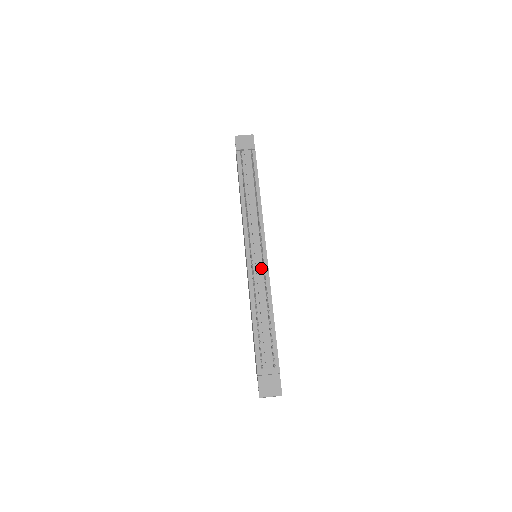
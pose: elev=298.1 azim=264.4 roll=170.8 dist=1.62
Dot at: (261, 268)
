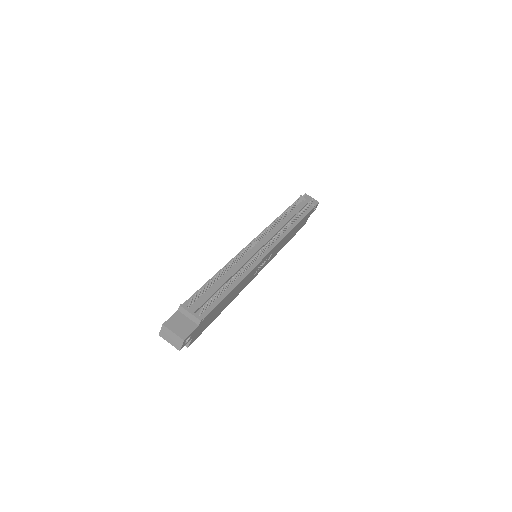
Dot at: occluded
